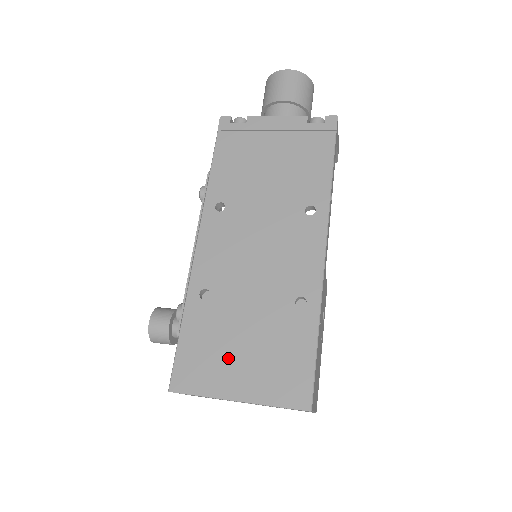
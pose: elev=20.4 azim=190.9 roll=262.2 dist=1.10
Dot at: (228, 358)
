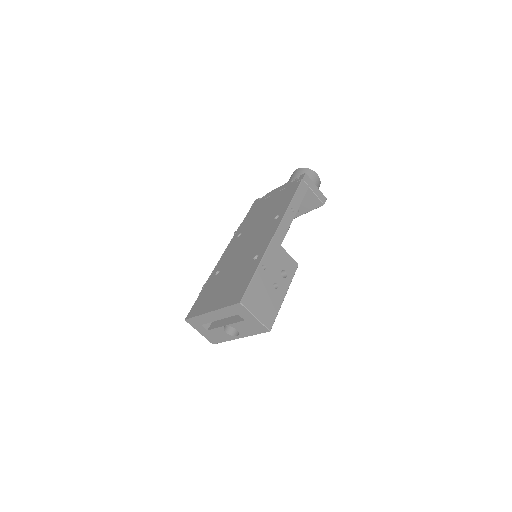
Dot at: (215, 295)
